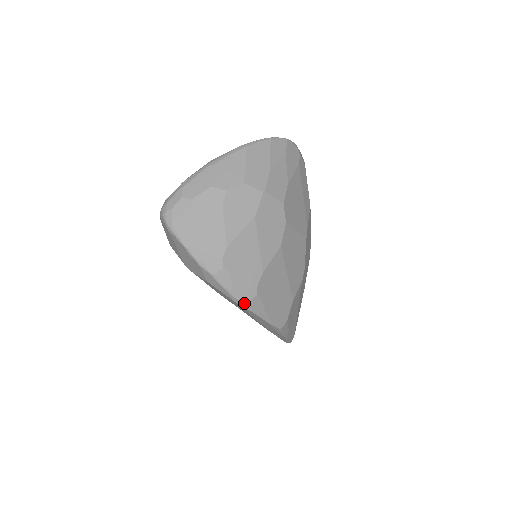
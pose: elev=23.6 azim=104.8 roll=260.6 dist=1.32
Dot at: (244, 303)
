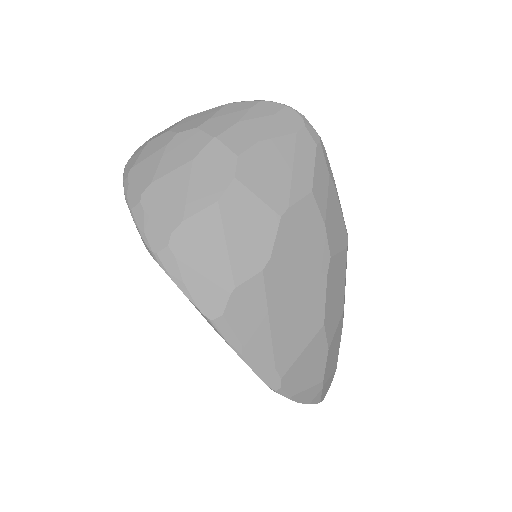
Dot at: (153, 252)
